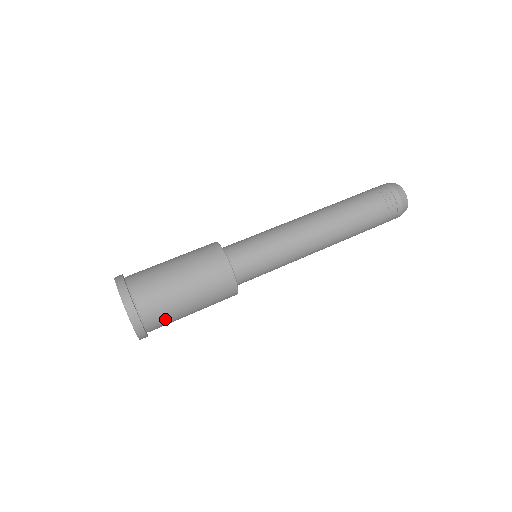
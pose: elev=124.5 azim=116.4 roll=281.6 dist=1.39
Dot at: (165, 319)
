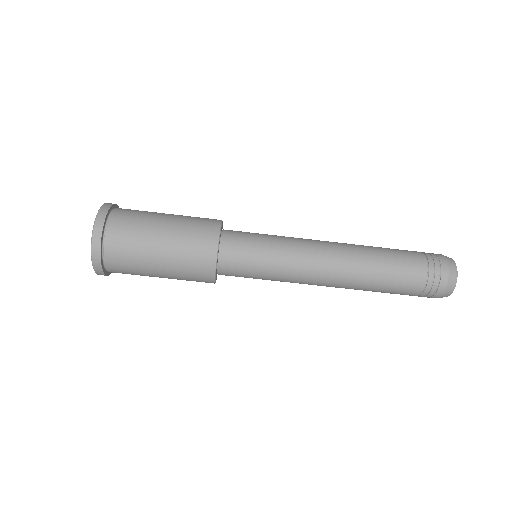
Dot at: (128, 268)
